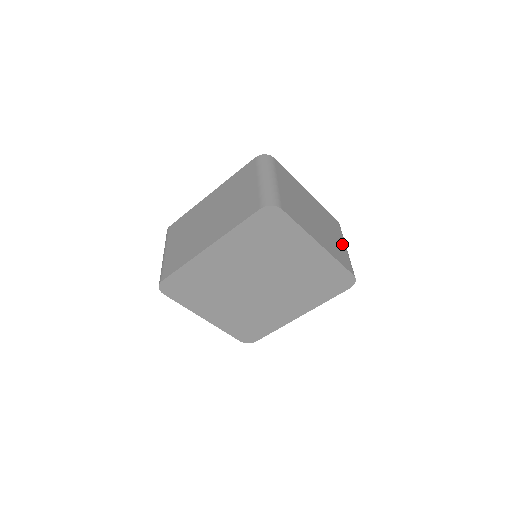
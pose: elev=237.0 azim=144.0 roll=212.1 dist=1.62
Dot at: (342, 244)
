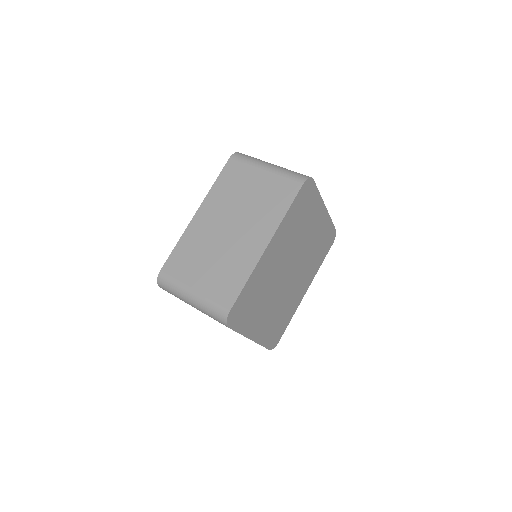
Dot at: occluded
